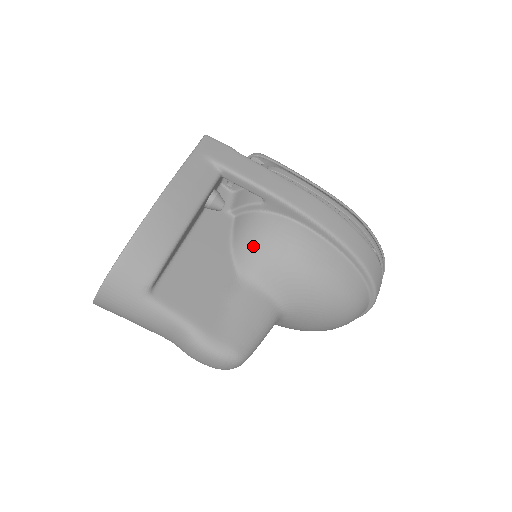
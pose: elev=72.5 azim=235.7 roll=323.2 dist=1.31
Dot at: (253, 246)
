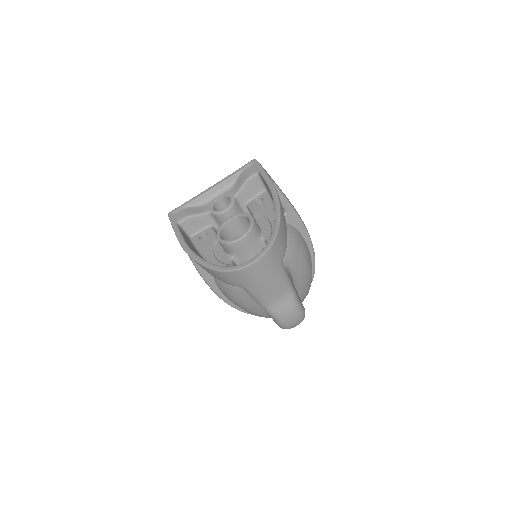
Dot at: occluded
